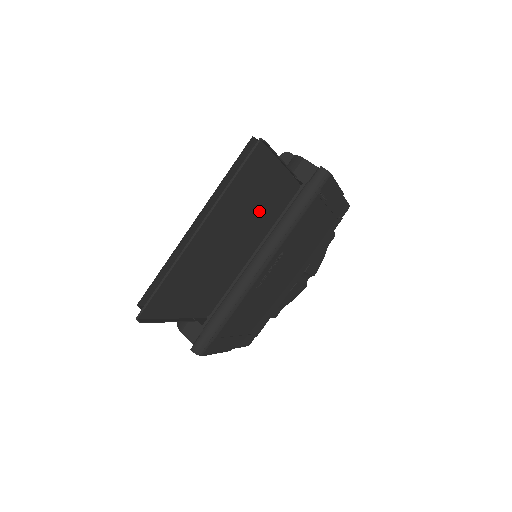
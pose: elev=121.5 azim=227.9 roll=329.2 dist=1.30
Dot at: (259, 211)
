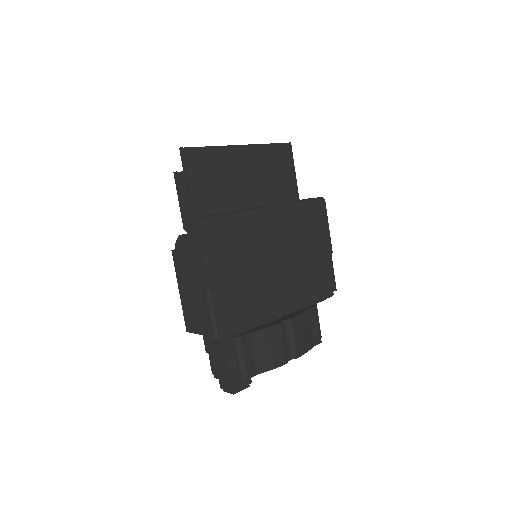
Dot at: (272, 202)
